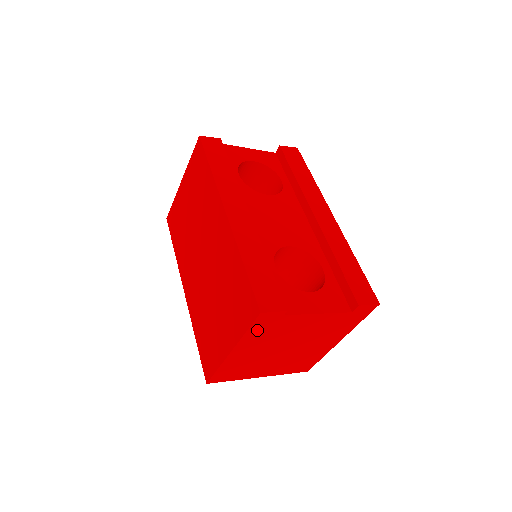
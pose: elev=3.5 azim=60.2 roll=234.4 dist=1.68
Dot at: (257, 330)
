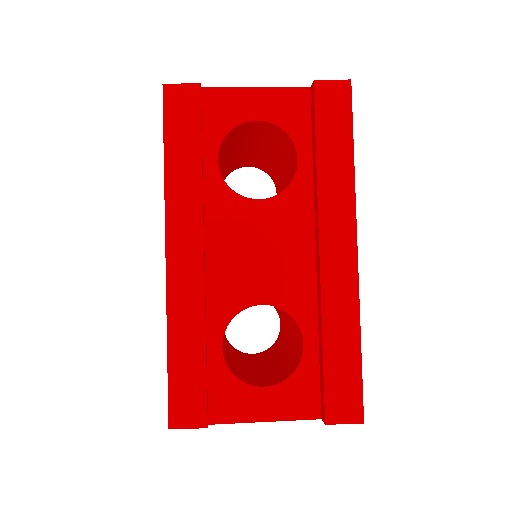
Dot at: occluded
